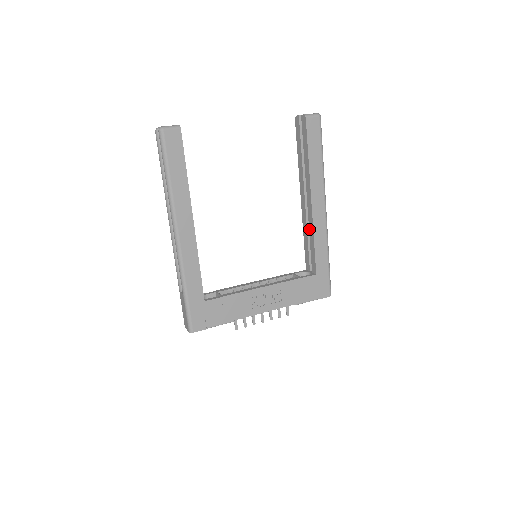
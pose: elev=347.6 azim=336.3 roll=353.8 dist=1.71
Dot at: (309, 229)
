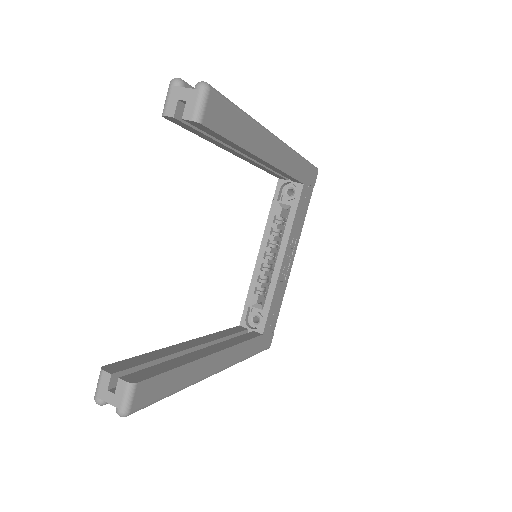
Dot at: (273, 170)
